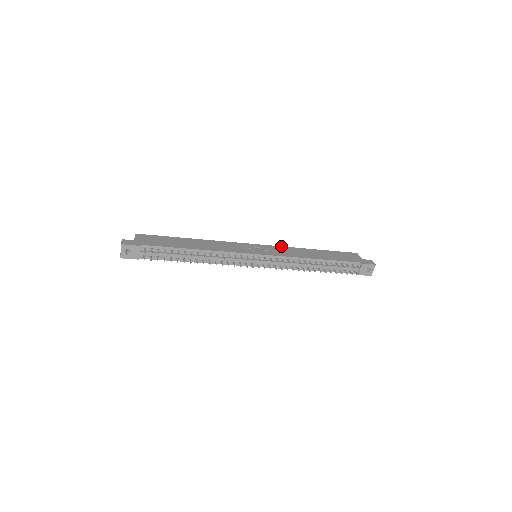
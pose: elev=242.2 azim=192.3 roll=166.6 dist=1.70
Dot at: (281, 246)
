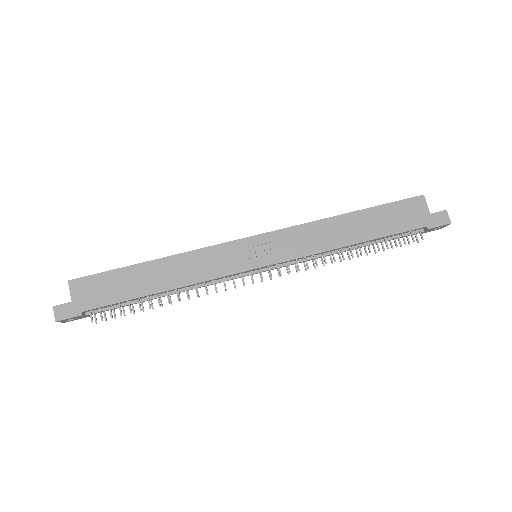
Dot at: (294, 226)
